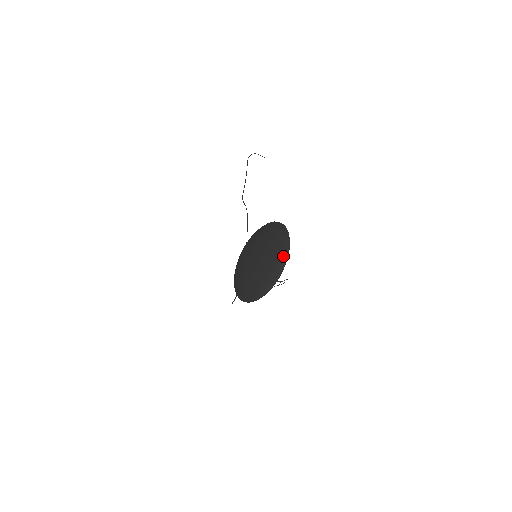
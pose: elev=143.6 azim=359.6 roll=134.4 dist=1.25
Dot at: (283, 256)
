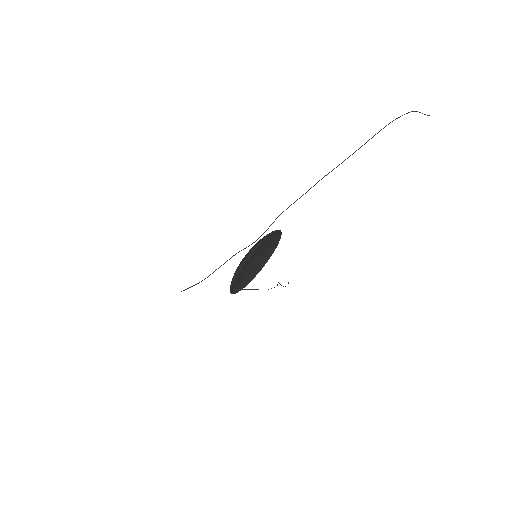
Dot at: (235, 273)
